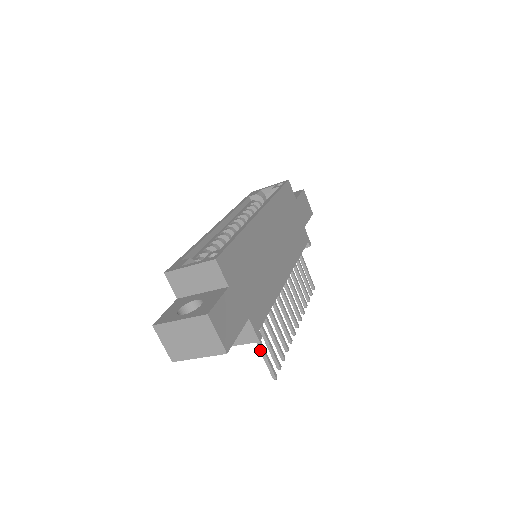
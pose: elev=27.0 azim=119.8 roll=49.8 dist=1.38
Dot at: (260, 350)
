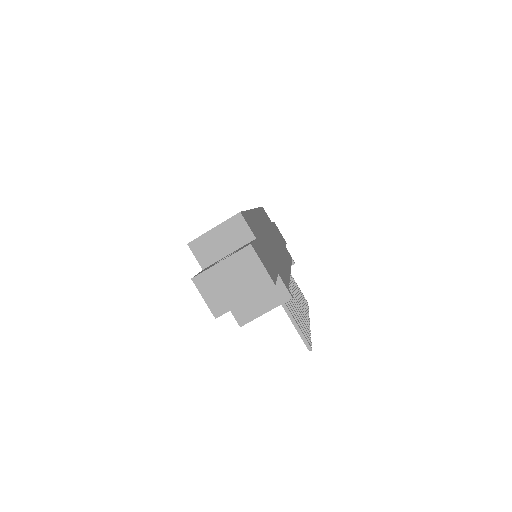
Dot at: (290, 319)
